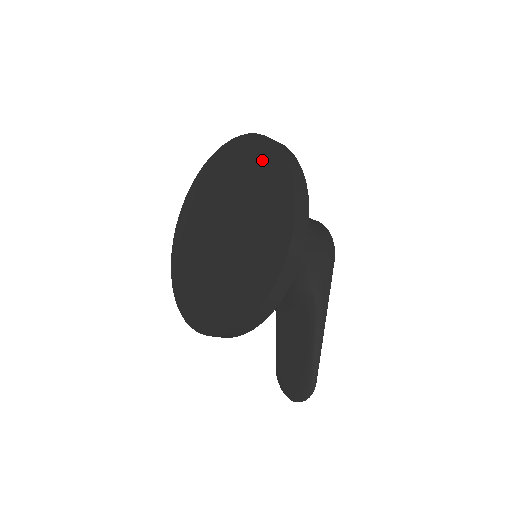
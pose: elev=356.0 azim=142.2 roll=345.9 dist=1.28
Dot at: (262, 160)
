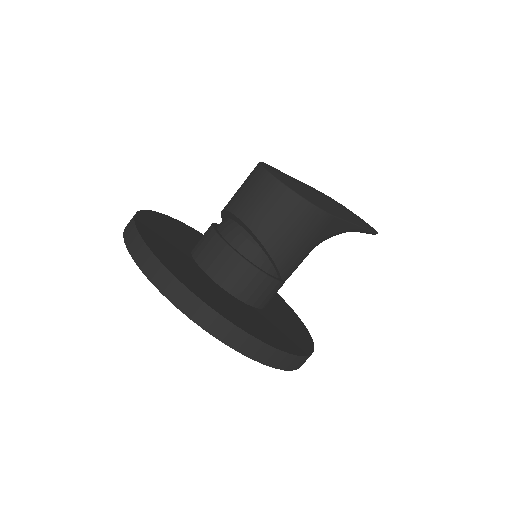
Dot at: occluded
